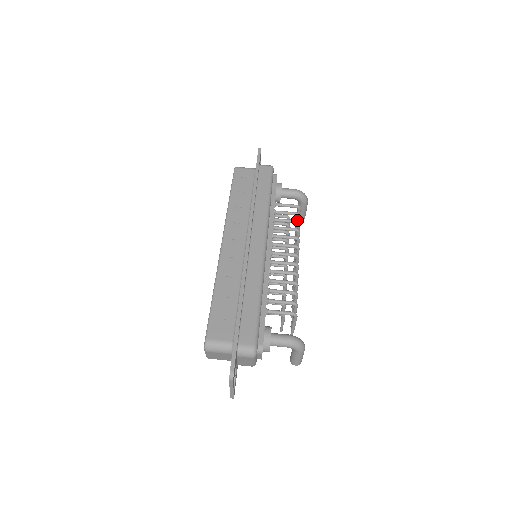
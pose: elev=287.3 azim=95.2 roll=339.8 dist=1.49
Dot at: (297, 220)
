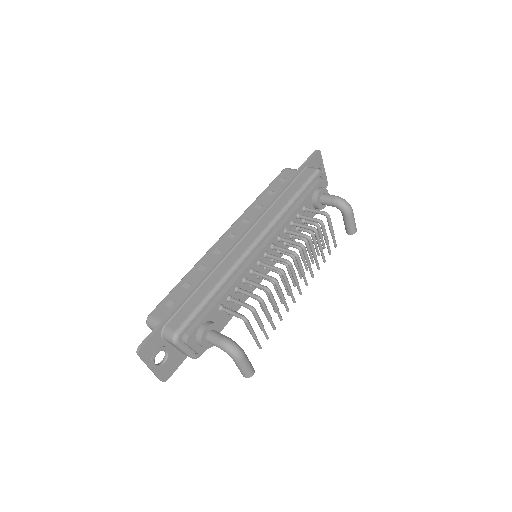
Dot at: (313, 227)
